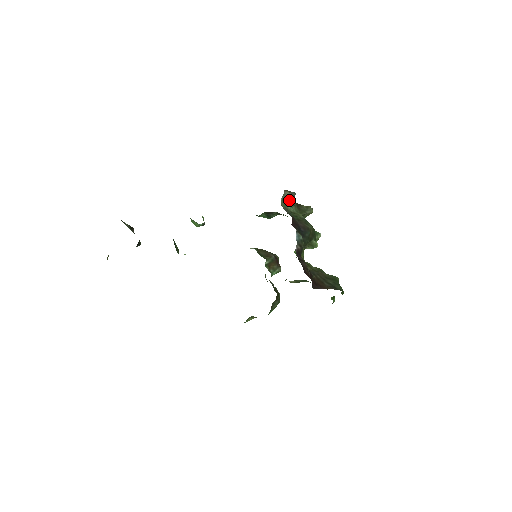
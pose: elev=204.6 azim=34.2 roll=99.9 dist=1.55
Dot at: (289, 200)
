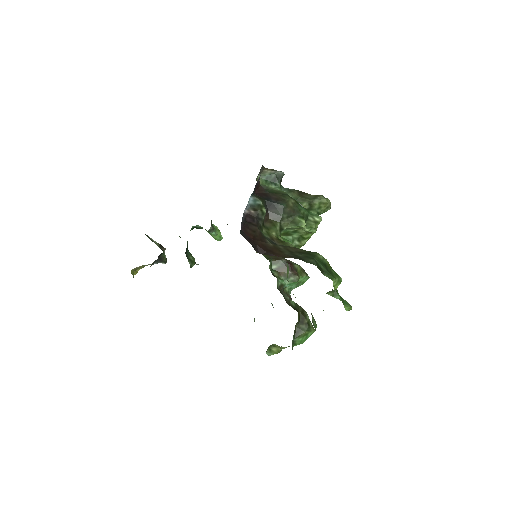
Dot at: (273, 179)
